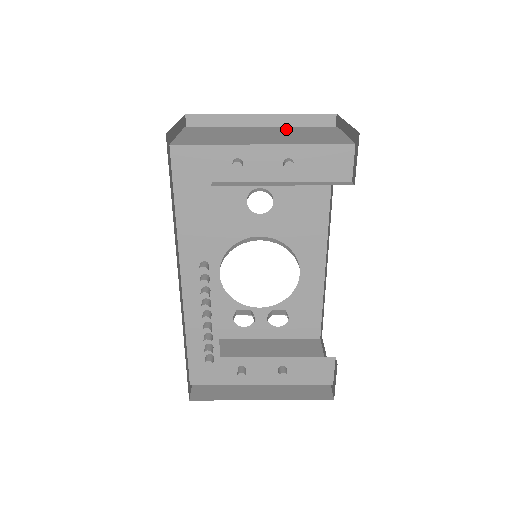
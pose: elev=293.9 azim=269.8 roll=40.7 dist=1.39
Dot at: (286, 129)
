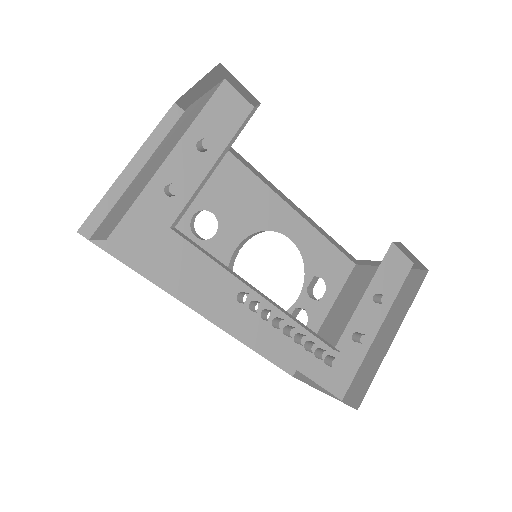
Dot at: (160, 147)
